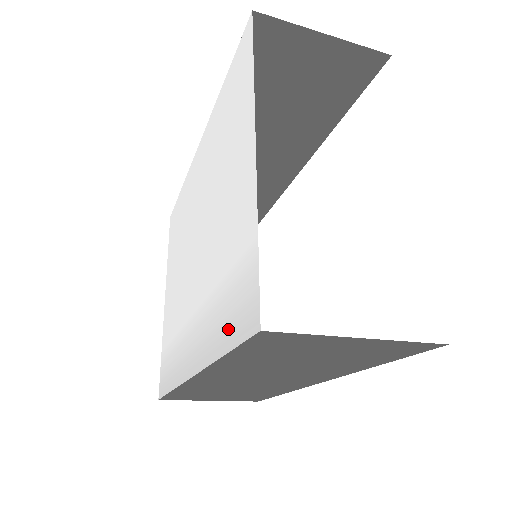
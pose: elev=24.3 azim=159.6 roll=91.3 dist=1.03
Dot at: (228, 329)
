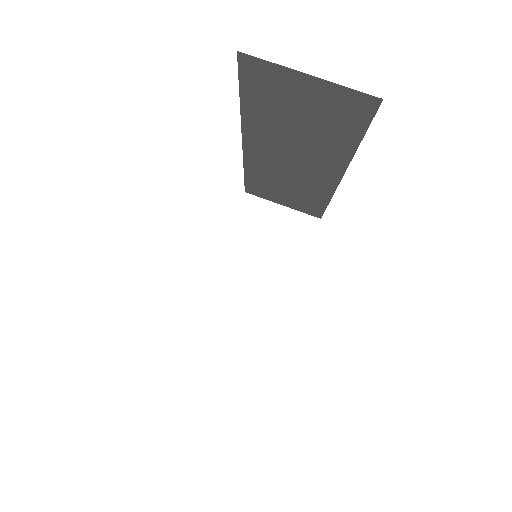
Dot at: occluded
